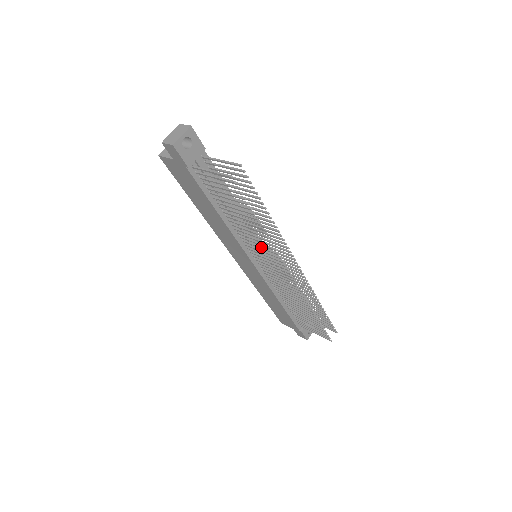
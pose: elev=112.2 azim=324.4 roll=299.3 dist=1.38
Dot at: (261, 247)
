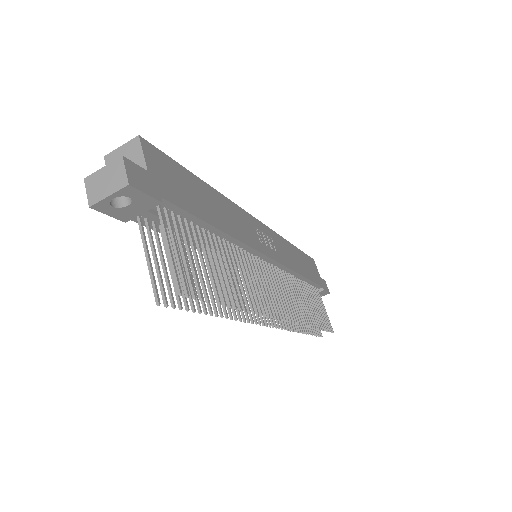
Dot at: occluded
